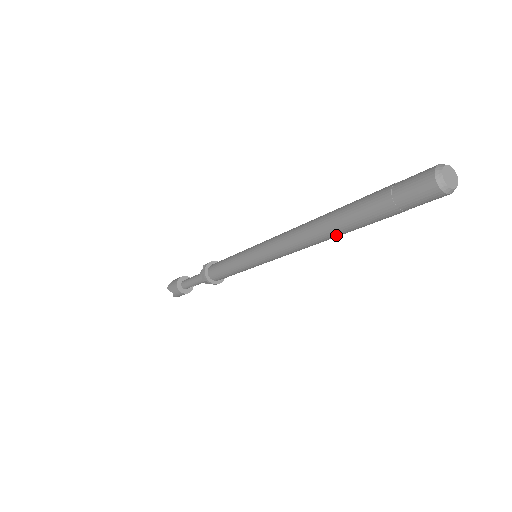
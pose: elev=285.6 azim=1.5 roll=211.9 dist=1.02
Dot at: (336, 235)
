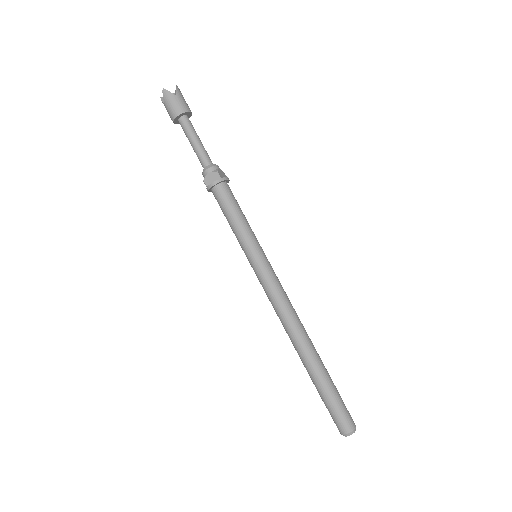
Dot at: (299, 354)
